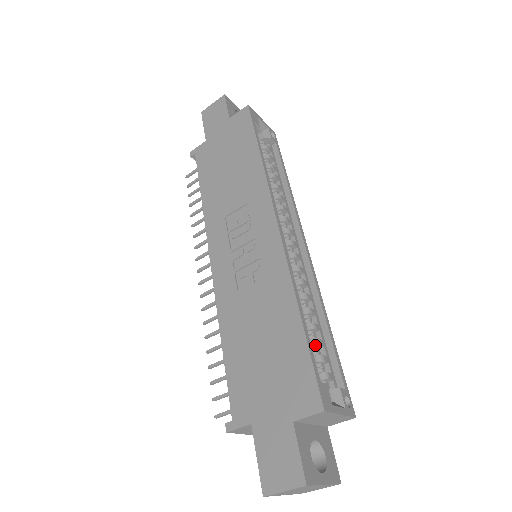
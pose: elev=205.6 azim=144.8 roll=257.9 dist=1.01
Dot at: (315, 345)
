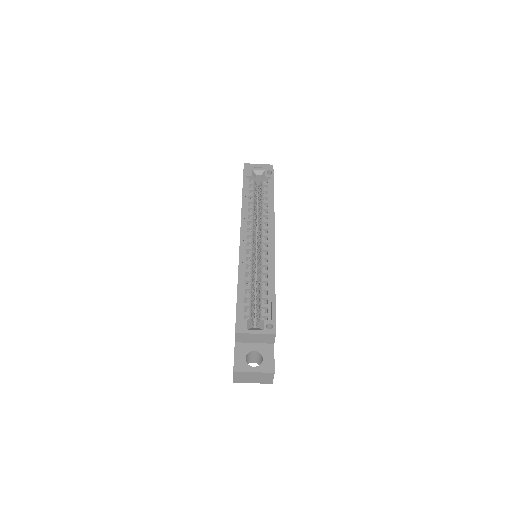
Dot at: (261, 299)
